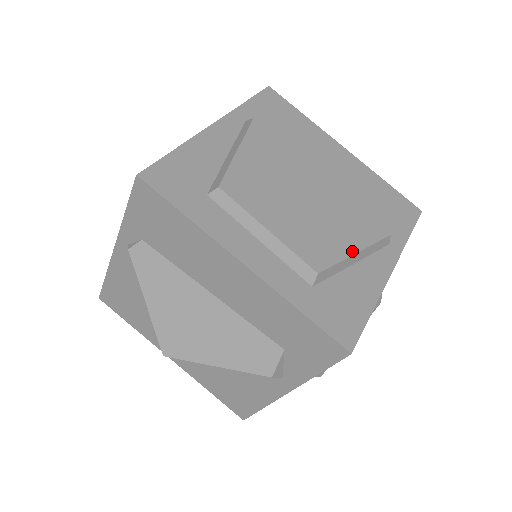
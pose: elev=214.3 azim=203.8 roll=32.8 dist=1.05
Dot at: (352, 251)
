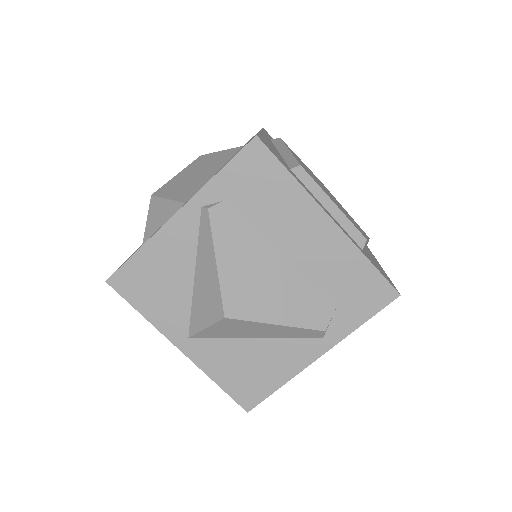
Dot at: occluded
